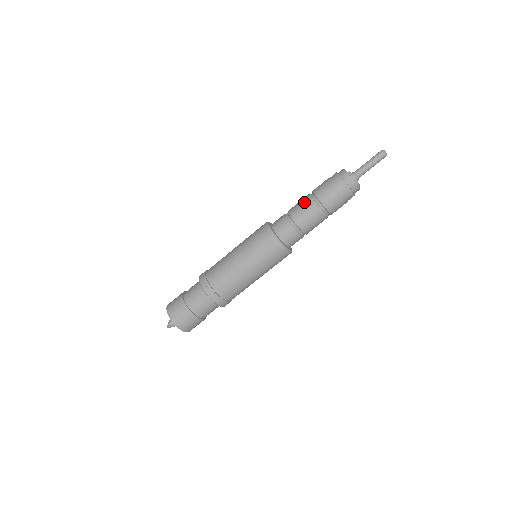
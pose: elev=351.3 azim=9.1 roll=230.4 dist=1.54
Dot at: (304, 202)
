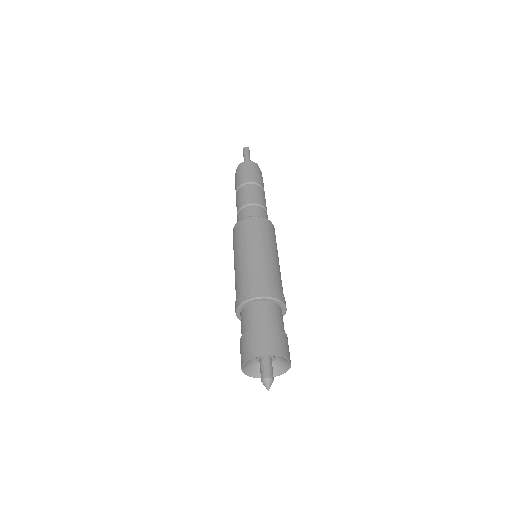
Dot at: (250, 190)
